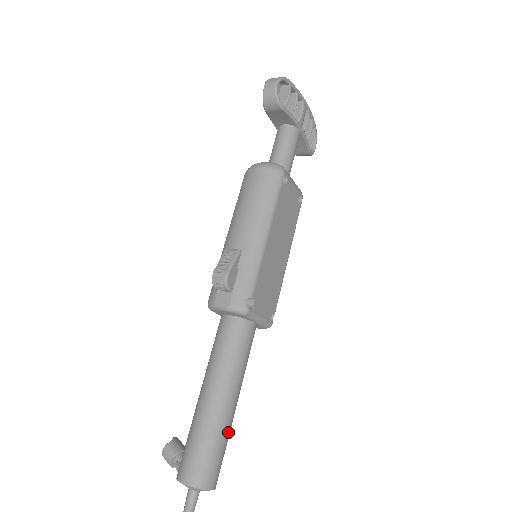
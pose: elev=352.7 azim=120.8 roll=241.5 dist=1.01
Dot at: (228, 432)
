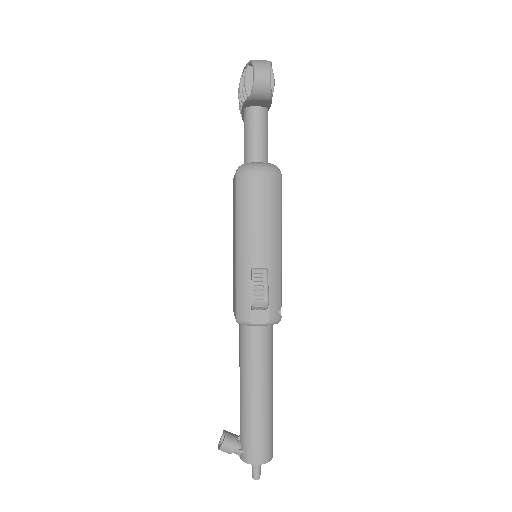
Dot at: occluded
